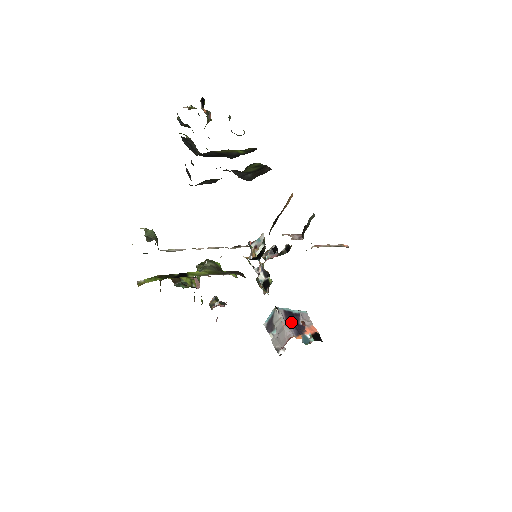
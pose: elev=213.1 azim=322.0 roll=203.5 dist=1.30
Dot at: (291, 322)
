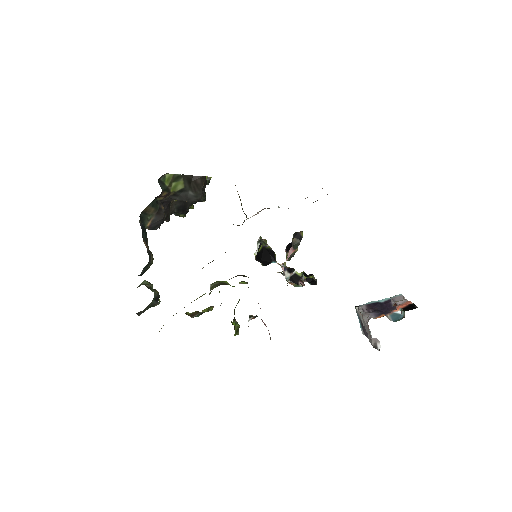
Dot at: (375, 310)
